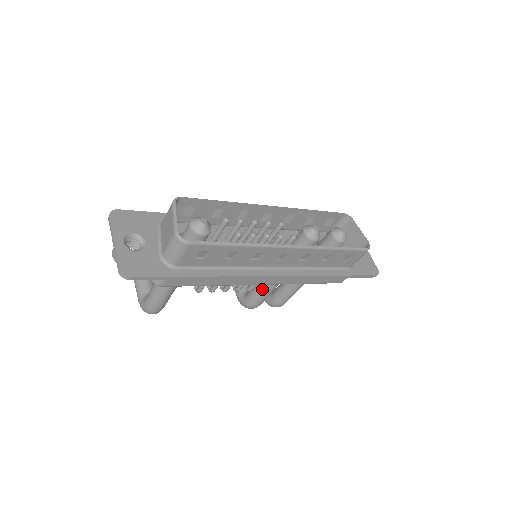
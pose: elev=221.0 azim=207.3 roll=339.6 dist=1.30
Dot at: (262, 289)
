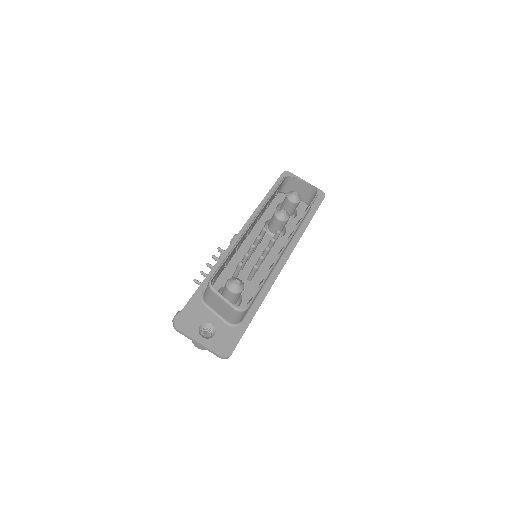
Dot at: occluded
